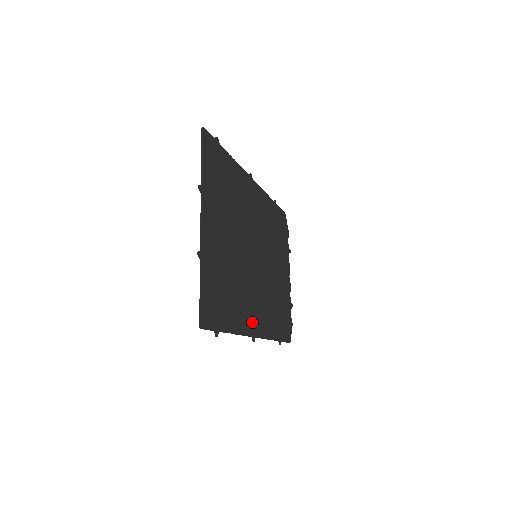
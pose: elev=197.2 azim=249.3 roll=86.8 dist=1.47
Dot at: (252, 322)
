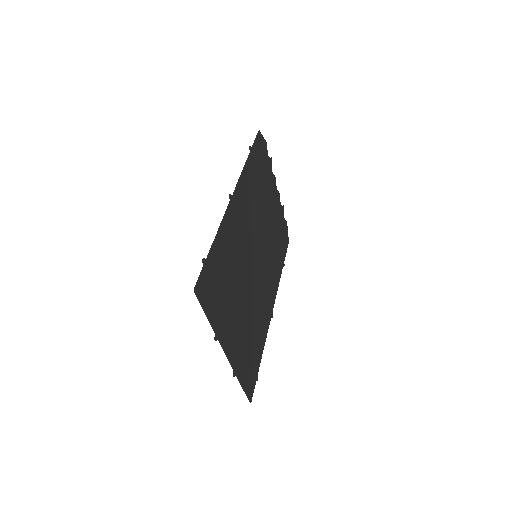
Dot at: (268, 309)
